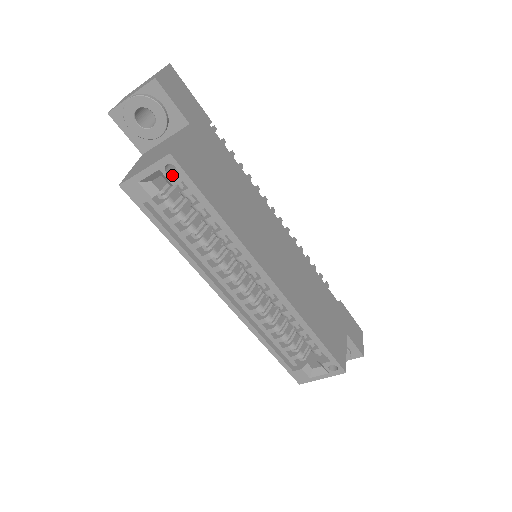
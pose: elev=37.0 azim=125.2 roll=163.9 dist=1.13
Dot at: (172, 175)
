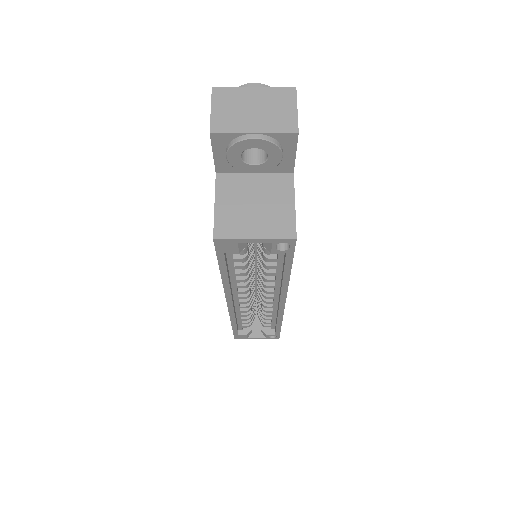
Dot at: occluded
